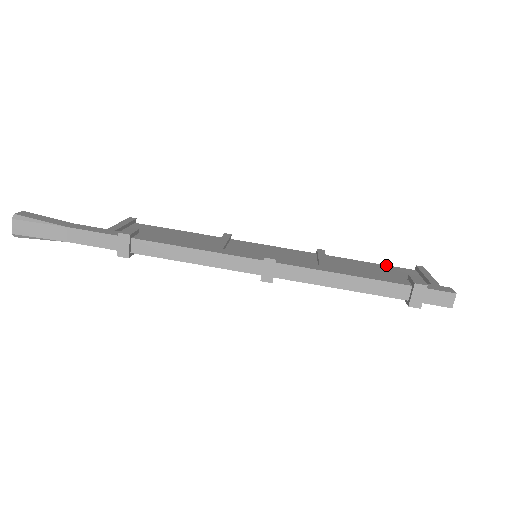
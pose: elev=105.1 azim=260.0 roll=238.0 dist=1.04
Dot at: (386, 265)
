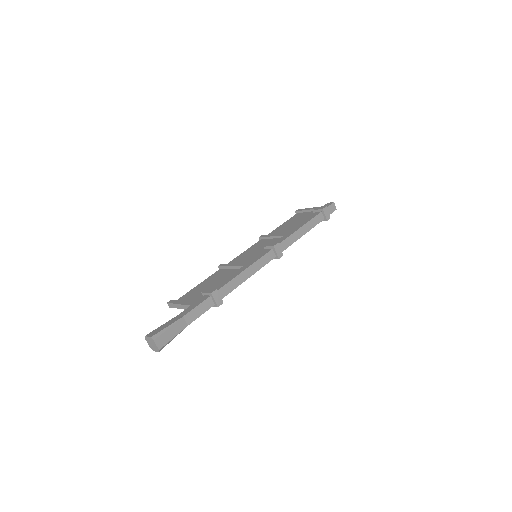
Dot at: (287, 220)
